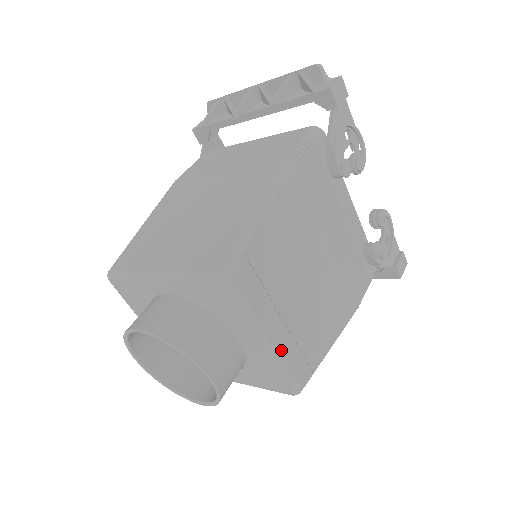
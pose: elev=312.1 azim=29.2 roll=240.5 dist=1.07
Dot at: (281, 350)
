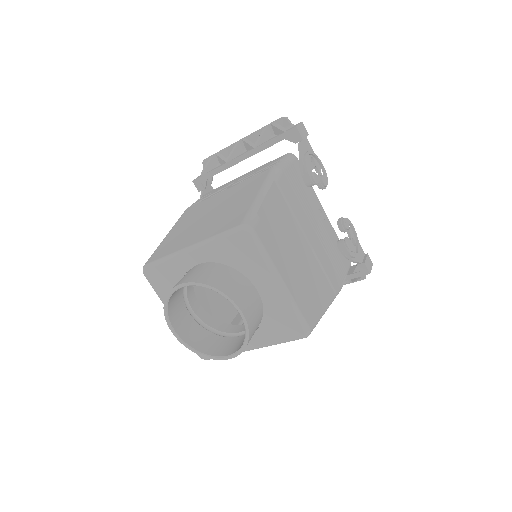
Dot at: (291, 292)
